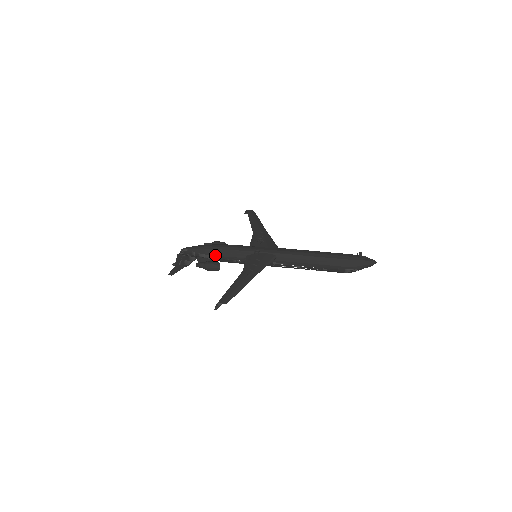
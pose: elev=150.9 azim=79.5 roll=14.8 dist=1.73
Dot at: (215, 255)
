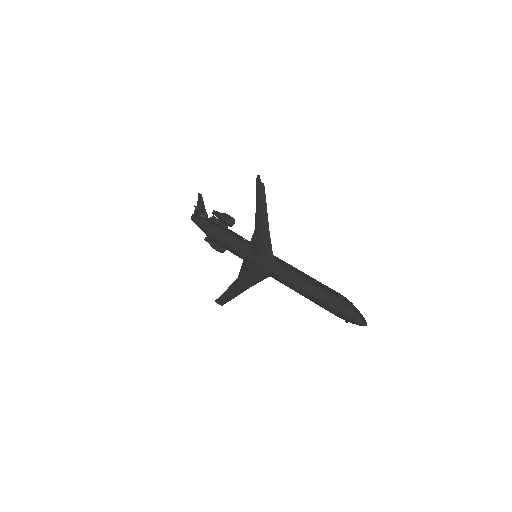
Dot at: occluded
